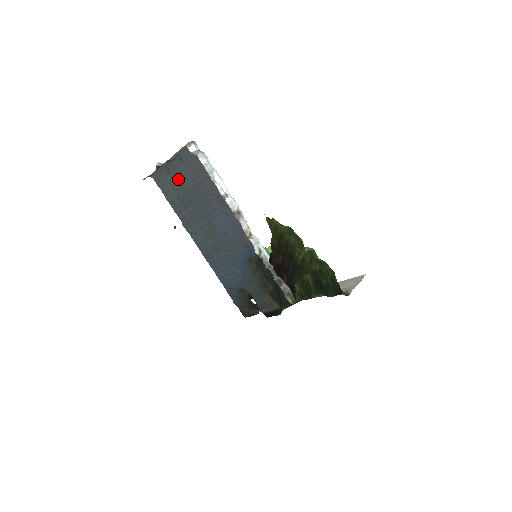
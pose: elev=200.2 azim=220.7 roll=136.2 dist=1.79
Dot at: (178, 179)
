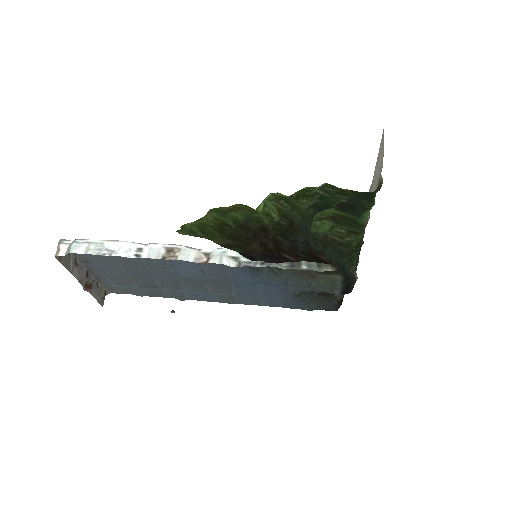
Dot at: (114, 276)
